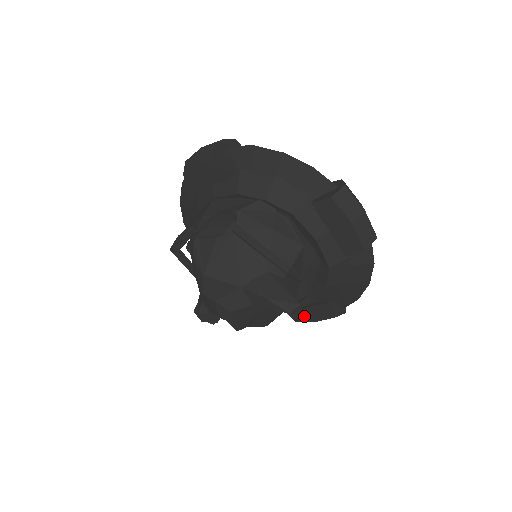
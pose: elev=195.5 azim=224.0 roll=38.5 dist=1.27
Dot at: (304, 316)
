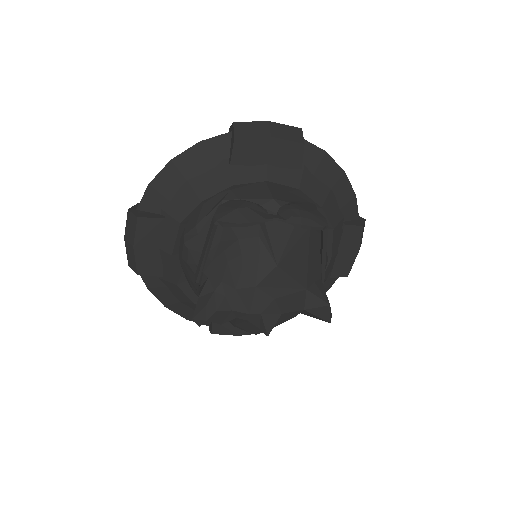
Dot at: (230, 328)
